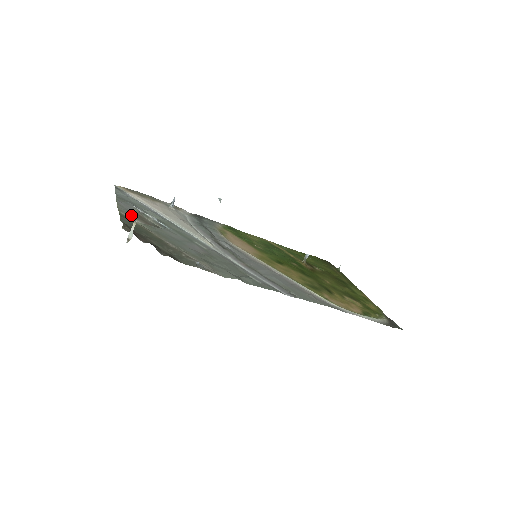
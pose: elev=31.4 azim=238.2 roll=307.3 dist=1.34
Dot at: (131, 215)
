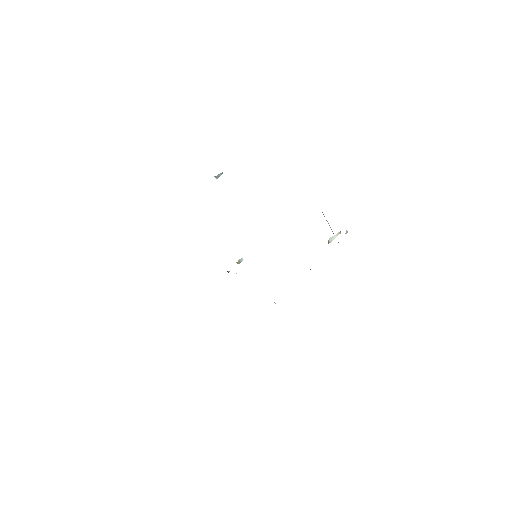
Dot at: occluded
